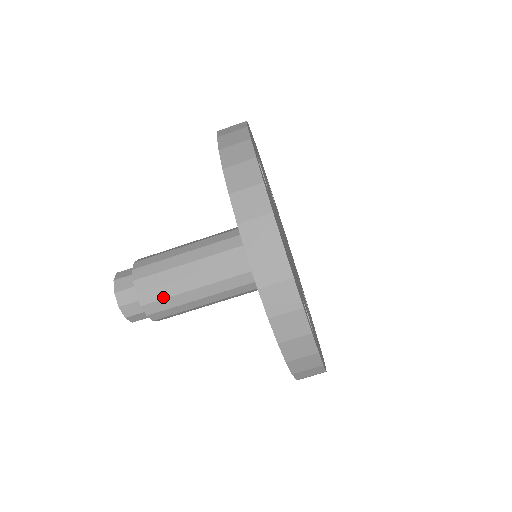
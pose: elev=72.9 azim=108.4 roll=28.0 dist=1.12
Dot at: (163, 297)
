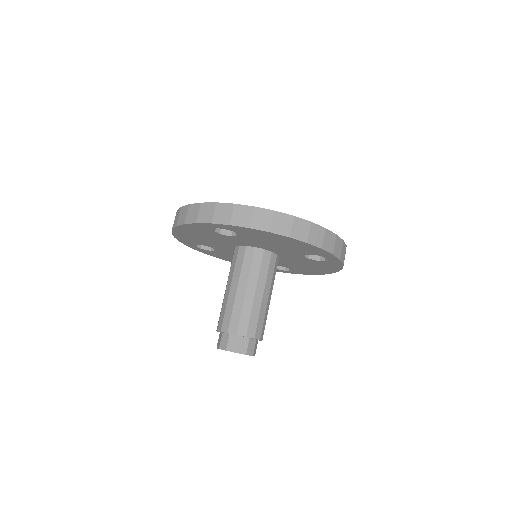
Dot at: (224, 315)
